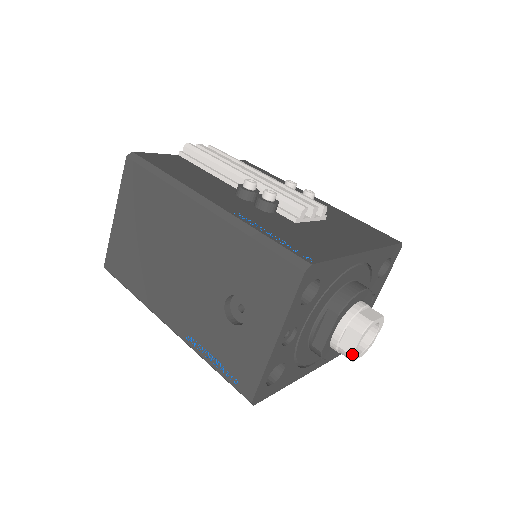
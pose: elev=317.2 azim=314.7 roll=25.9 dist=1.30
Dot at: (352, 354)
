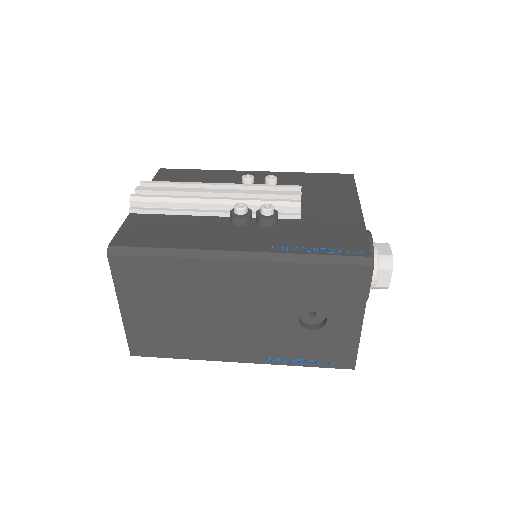
Dot at: occluded
